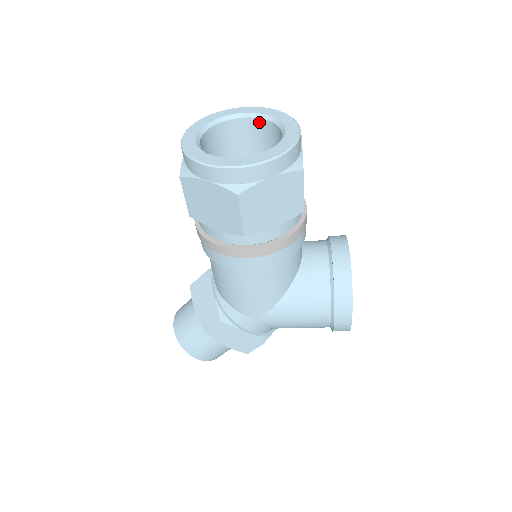
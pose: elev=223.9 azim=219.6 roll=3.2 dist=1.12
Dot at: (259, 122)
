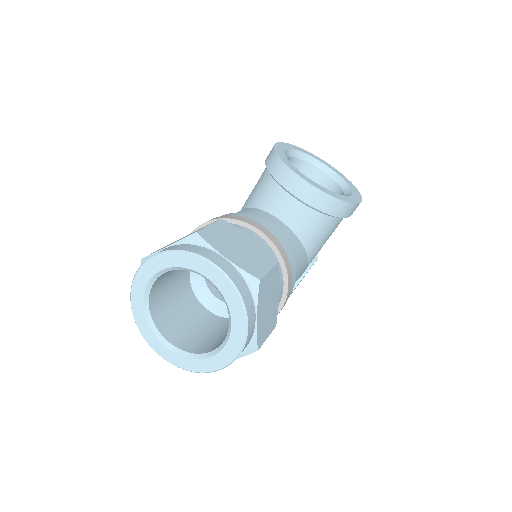
Dot at: (165, 272)
